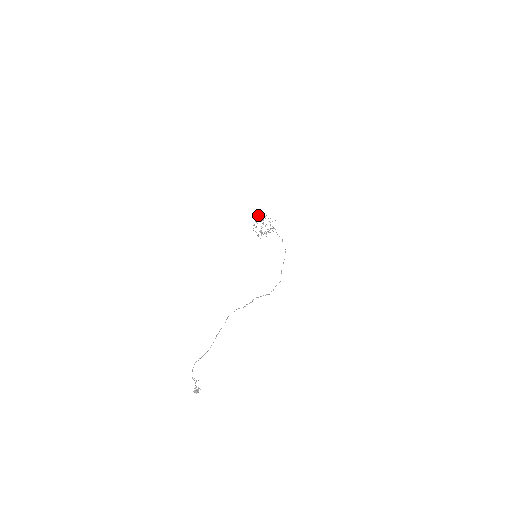
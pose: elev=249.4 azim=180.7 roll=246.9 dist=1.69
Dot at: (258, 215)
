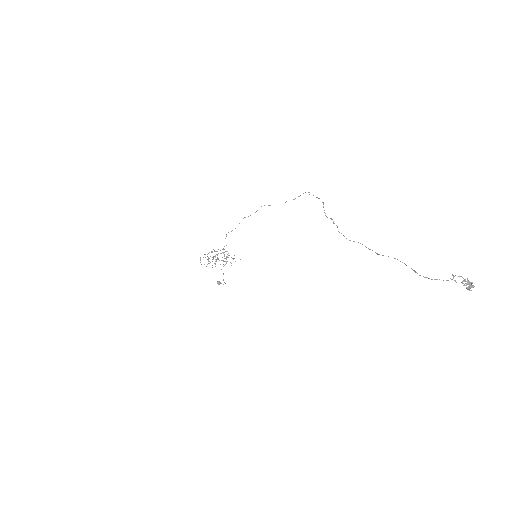
Dot at: occluded
